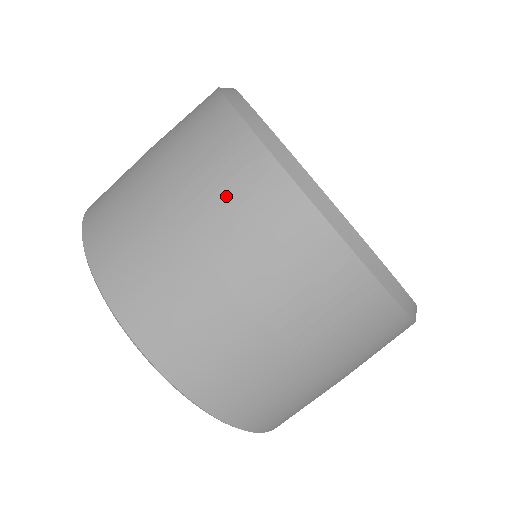
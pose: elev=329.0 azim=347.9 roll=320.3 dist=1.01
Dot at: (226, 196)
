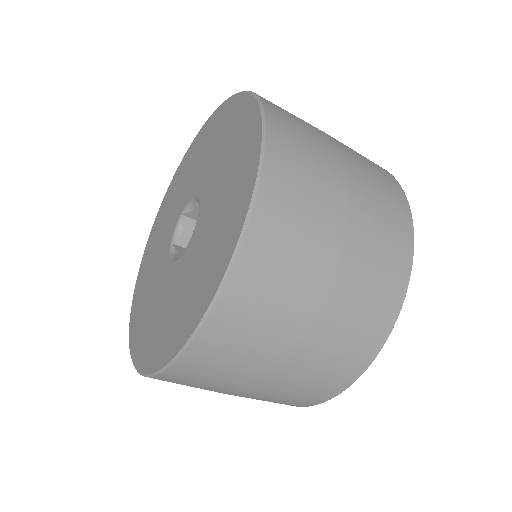
Dot at: (368, 164)
